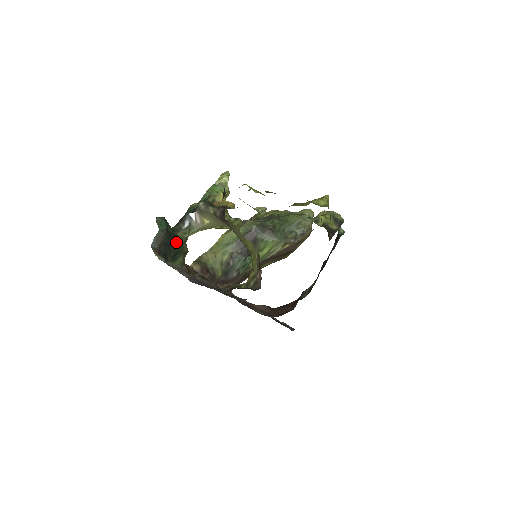
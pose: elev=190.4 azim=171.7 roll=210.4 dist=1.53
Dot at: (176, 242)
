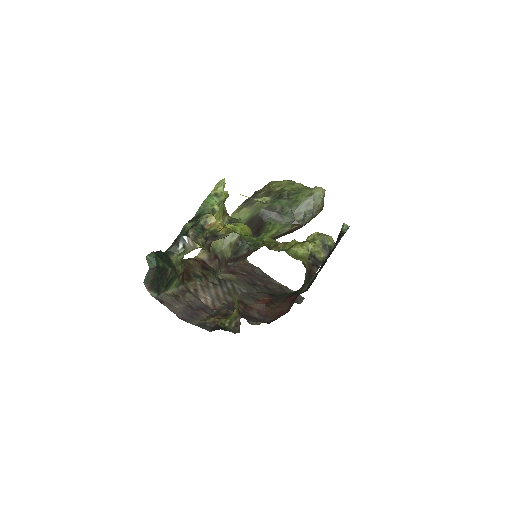
Dot at: (168, 273)
